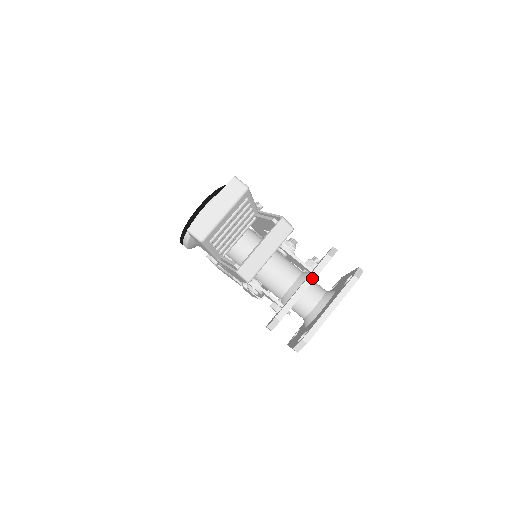
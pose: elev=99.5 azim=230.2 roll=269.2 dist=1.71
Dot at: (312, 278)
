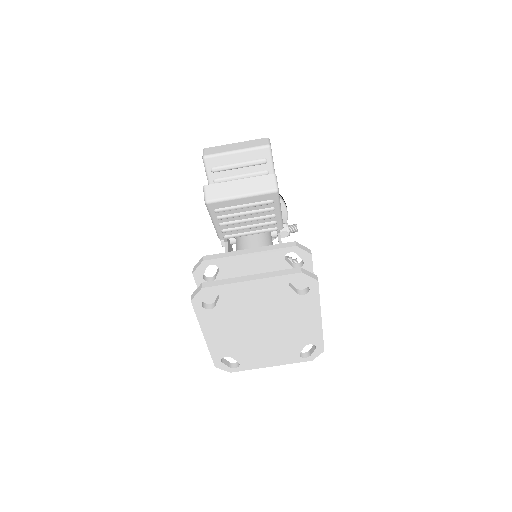
Dot at: (263, 249)
